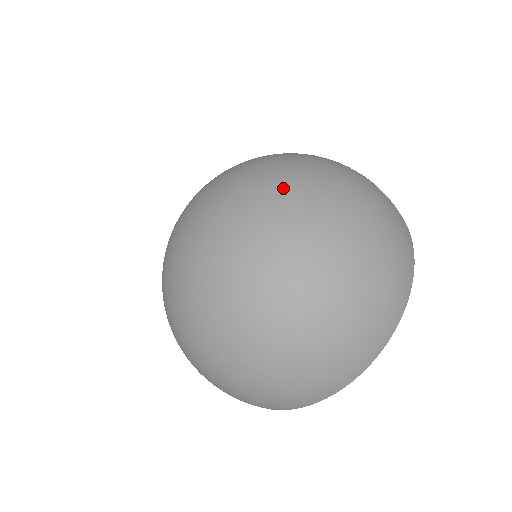
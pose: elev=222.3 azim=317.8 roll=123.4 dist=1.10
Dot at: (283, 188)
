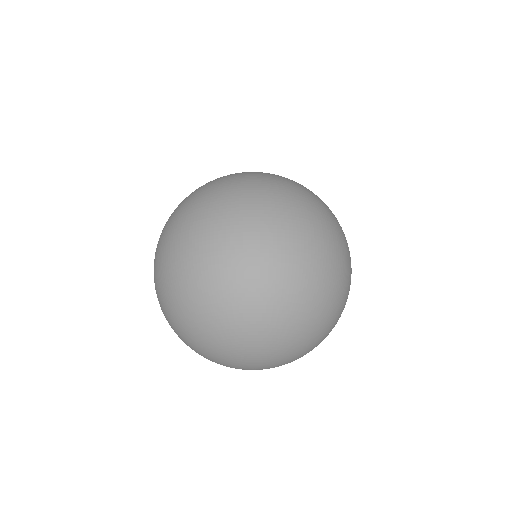
Dot at: (316, 280)
